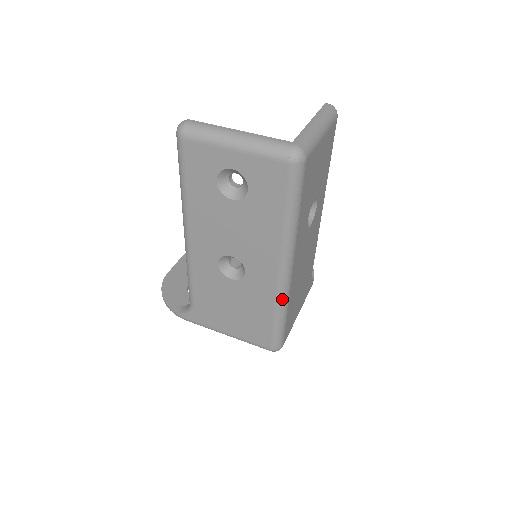
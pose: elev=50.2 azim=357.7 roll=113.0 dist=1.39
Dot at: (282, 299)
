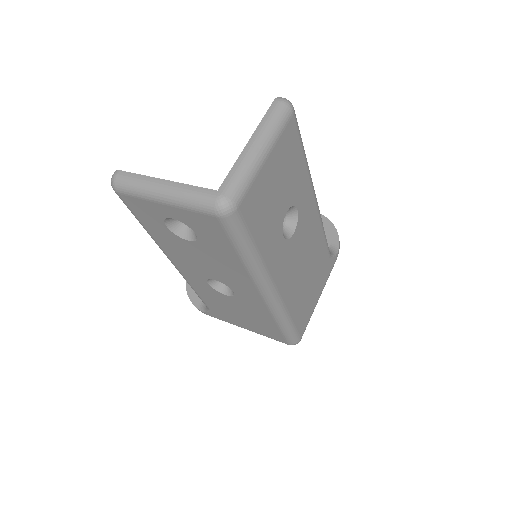
Dot at: (277, 312)
